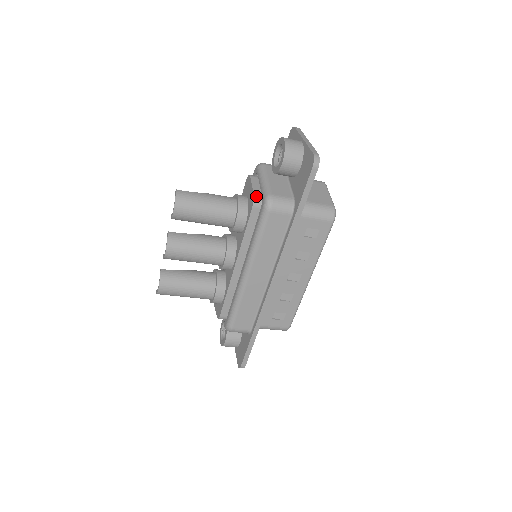
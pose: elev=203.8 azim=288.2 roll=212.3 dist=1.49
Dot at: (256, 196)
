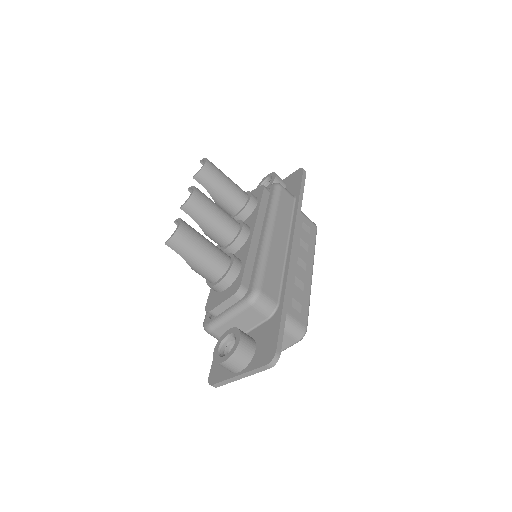
Dot at: occluded
